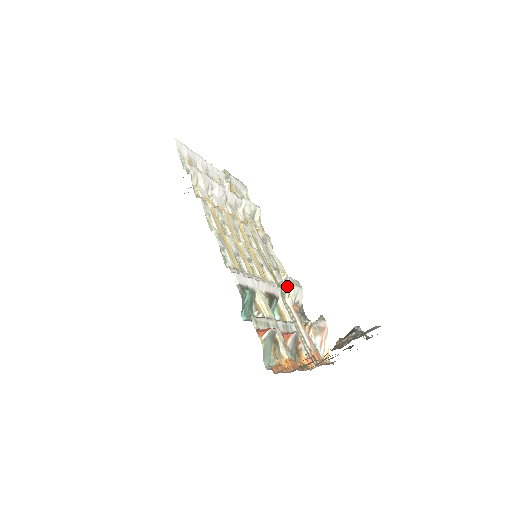
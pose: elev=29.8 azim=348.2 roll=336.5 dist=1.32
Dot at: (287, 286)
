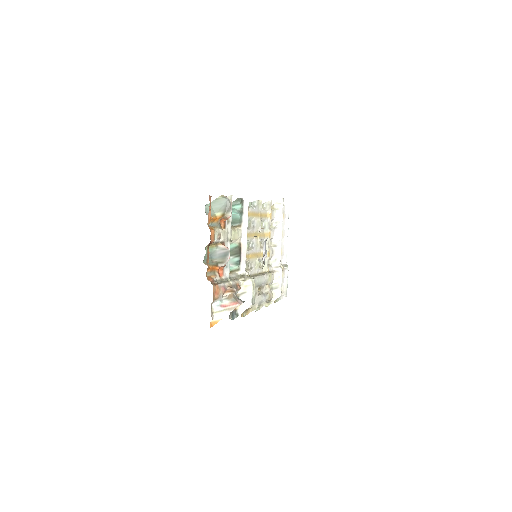
Dot at: (250, 277)
